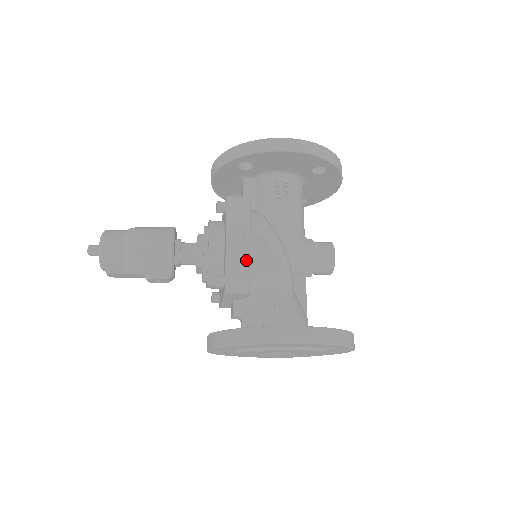
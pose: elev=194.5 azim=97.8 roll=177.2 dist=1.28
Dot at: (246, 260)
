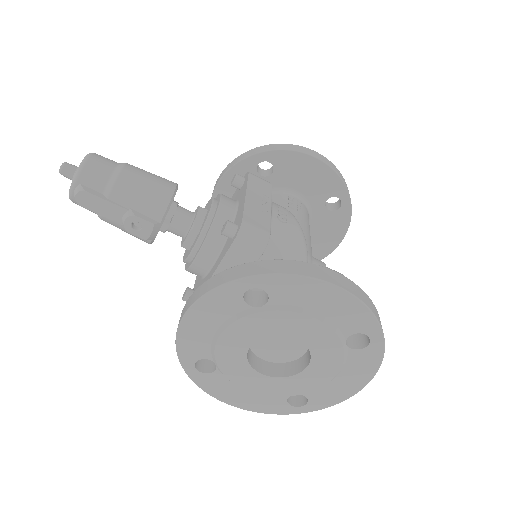
Dot at: (266, 218)
